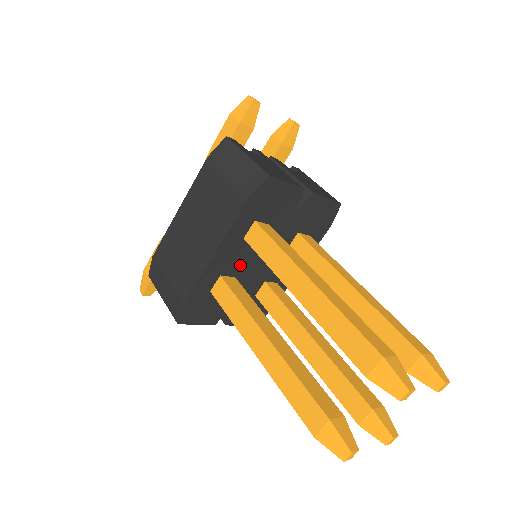
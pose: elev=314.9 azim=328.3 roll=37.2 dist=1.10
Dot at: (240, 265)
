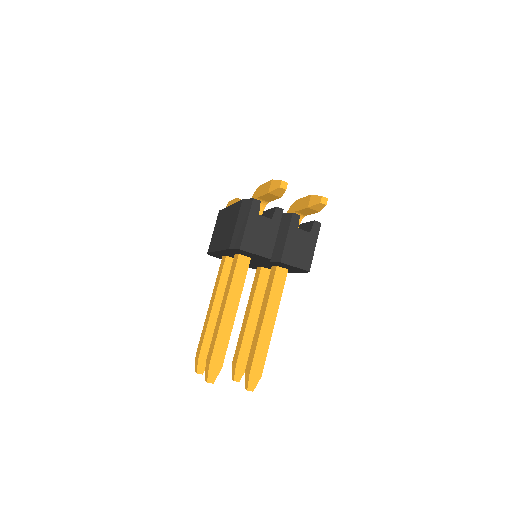
Dot at: occluded
